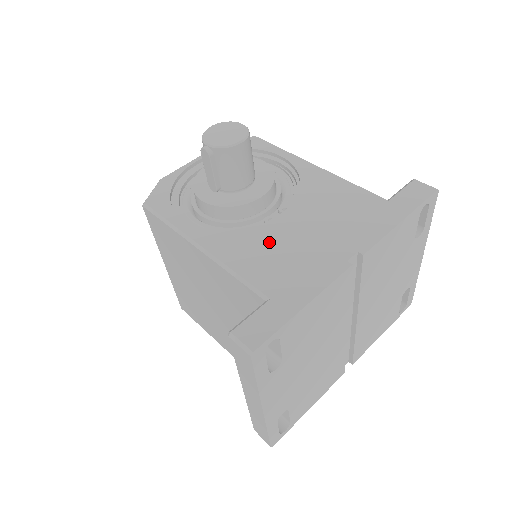
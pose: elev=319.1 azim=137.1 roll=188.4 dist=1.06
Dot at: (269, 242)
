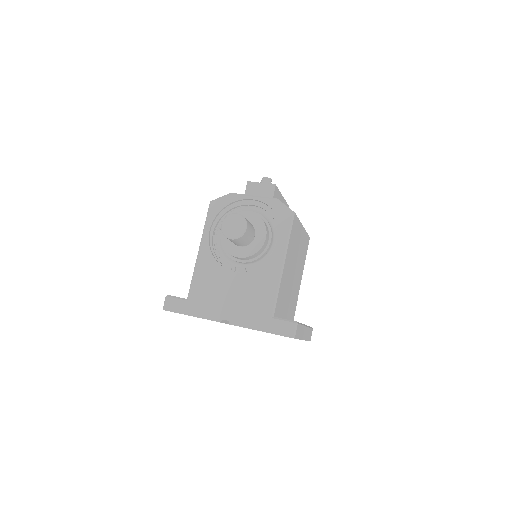
Dot at: (216, 279)
